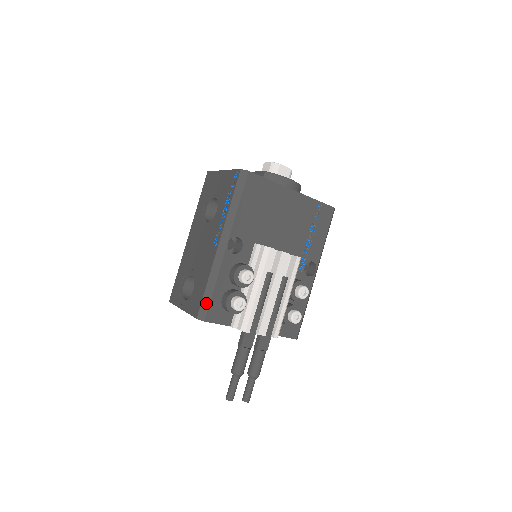
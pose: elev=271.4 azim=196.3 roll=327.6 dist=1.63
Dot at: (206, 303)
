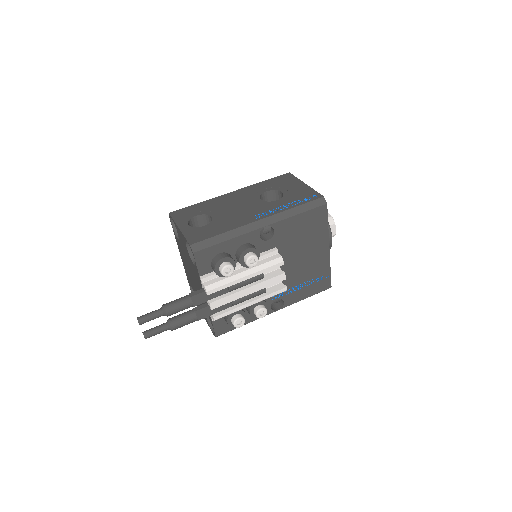
Dot at: (208, 243)
